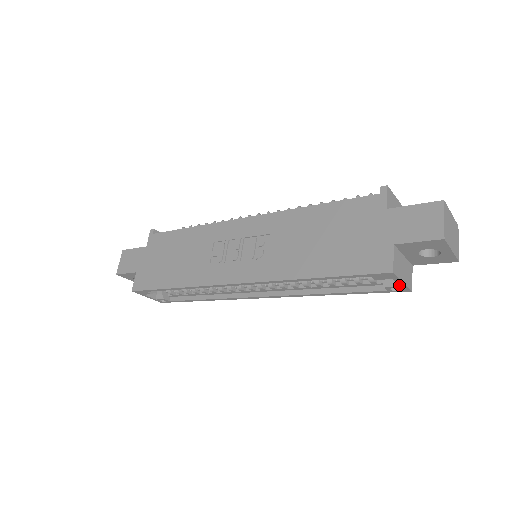
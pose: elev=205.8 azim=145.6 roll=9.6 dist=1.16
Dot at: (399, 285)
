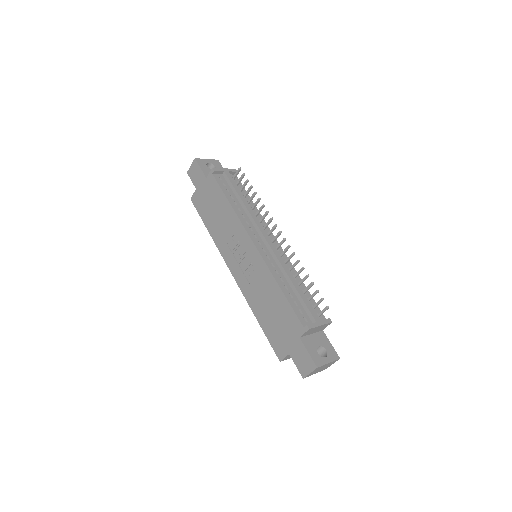
Dot at: occluded
